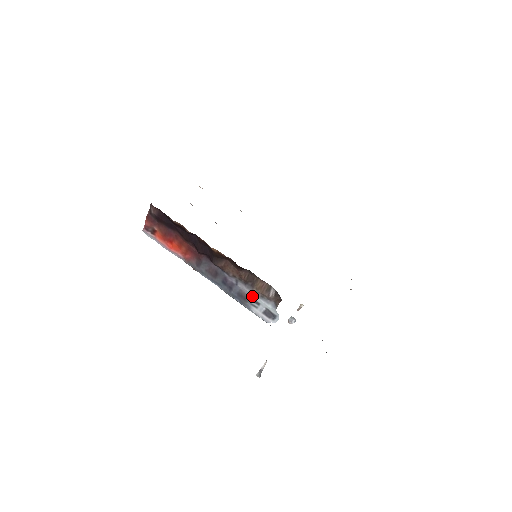
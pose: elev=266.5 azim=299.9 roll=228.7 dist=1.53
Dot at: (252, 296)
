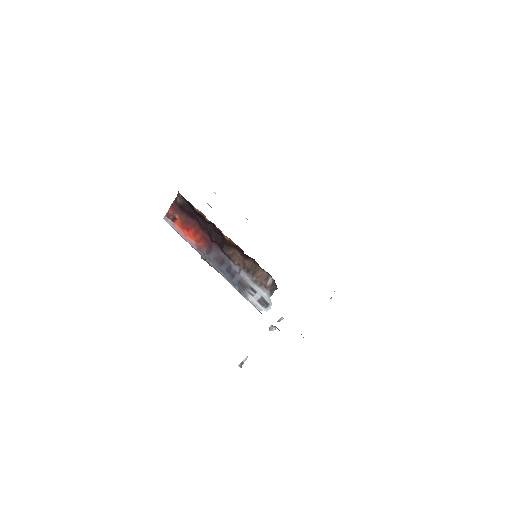
Dot at: (251, 284)
